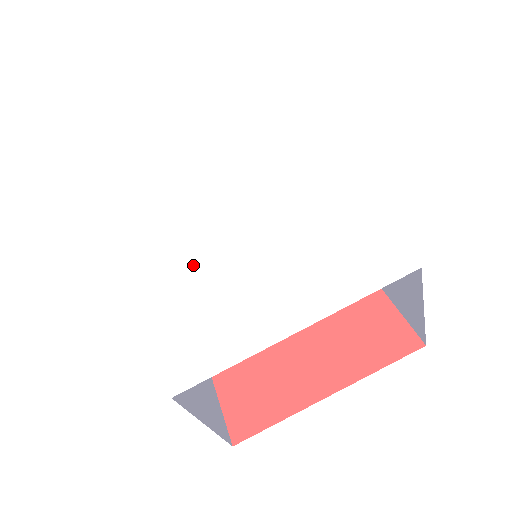
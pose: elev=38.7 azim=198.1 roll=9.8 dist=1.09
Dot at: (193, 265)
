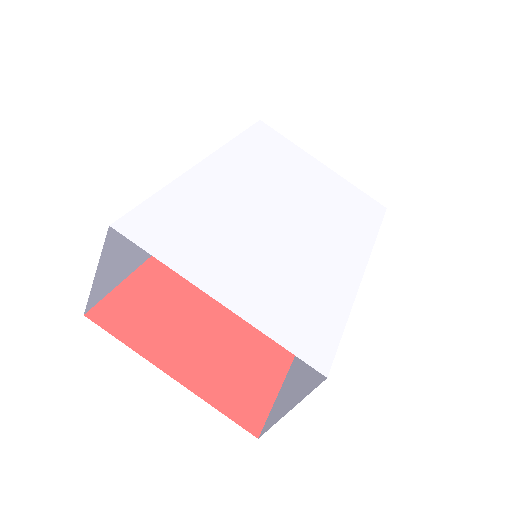
Dot at: (224, 200)
